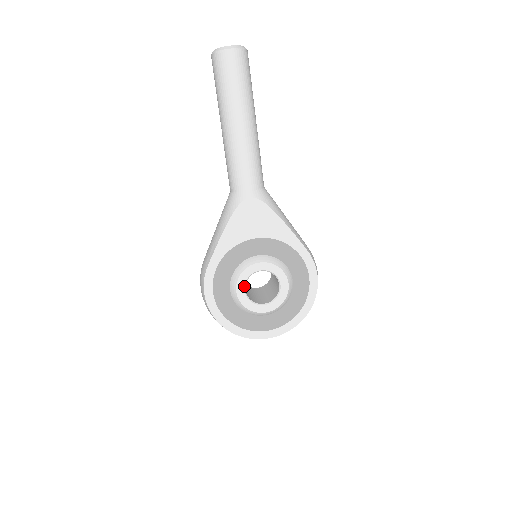
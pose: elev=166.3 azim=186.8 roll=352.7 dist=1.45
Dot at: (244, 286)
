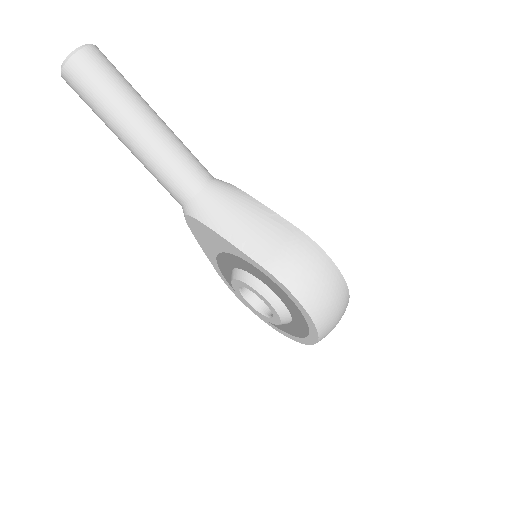
Dot at: (244, 298)
